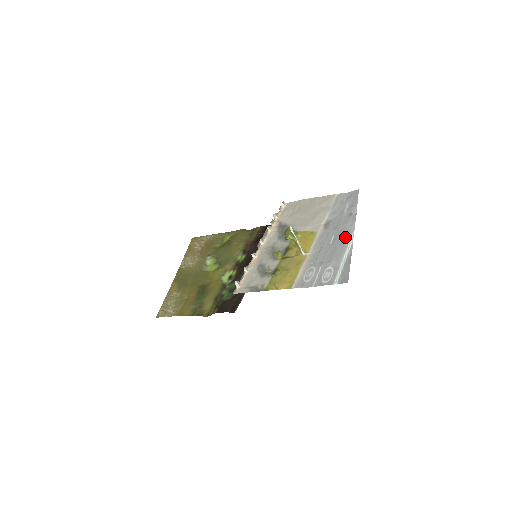
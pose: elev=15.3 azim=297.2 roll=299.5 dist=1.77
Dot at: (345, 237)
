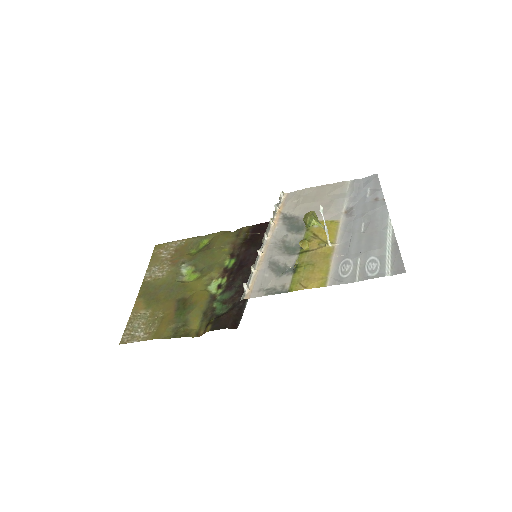
Dot at: (380, 223)
